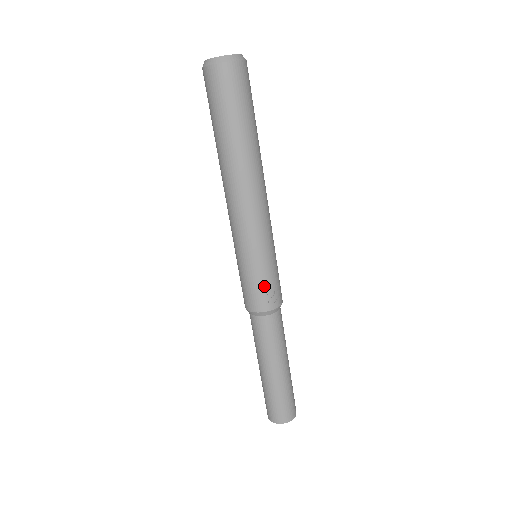
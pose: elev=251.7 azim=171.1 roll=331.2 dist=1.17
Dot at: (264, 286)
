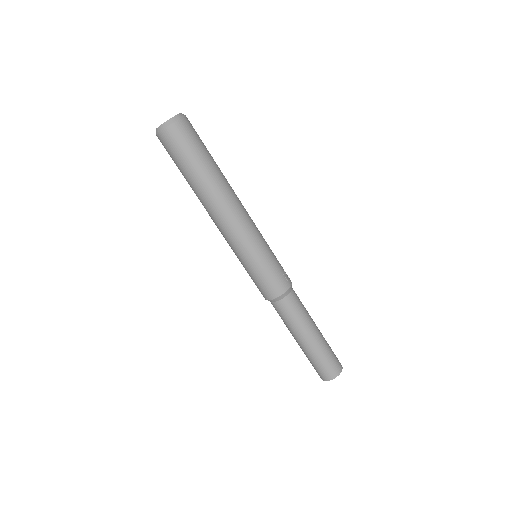
Dot at: (279, 269)
